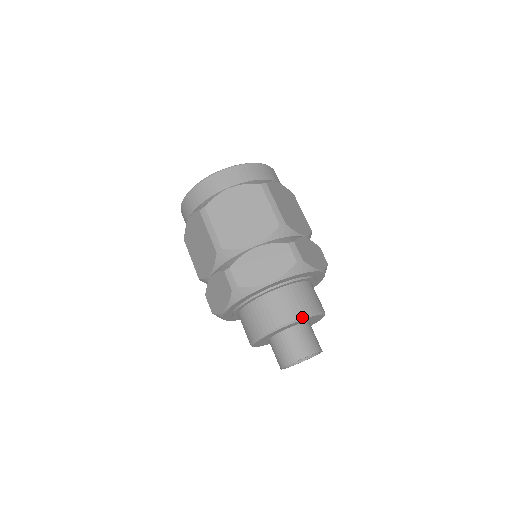
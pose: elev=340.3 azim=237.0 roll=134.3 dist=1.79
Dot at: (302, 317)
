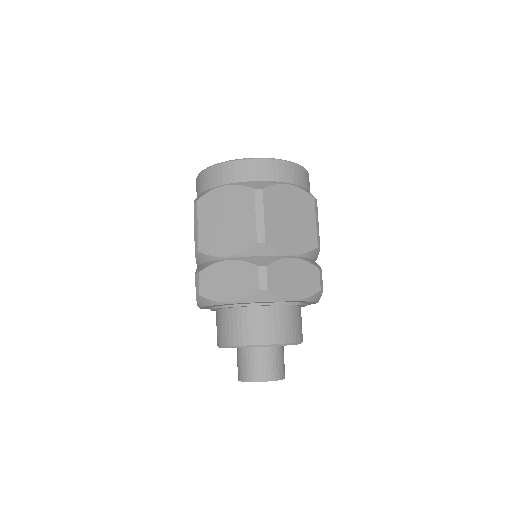
Dot at: (256, 345)
